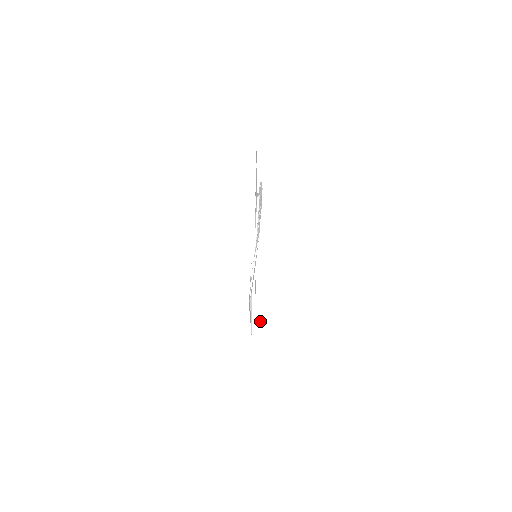
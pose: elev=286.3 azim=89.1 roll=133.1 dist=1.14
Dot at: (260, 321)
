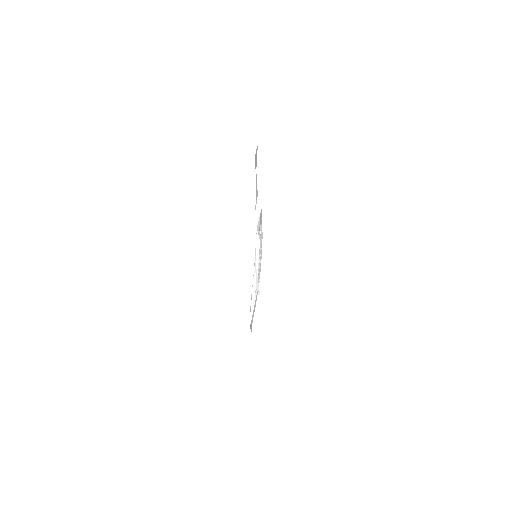
Dot at: (258, 287)
